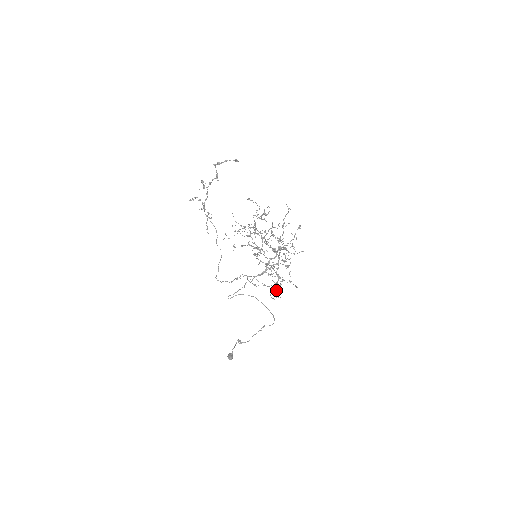
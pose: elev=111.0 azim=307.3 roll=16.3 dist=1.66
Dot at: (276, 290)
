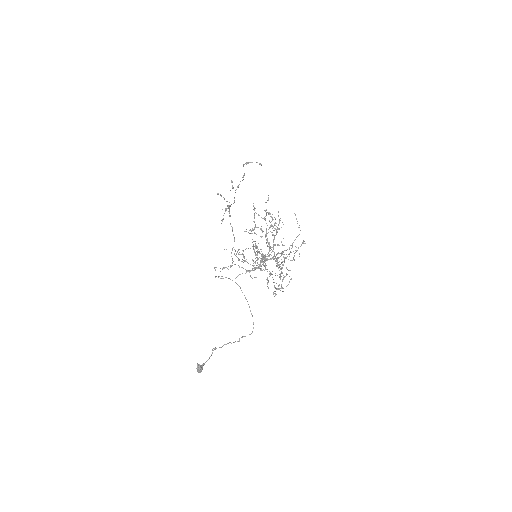
Dot at: (255, 262)
